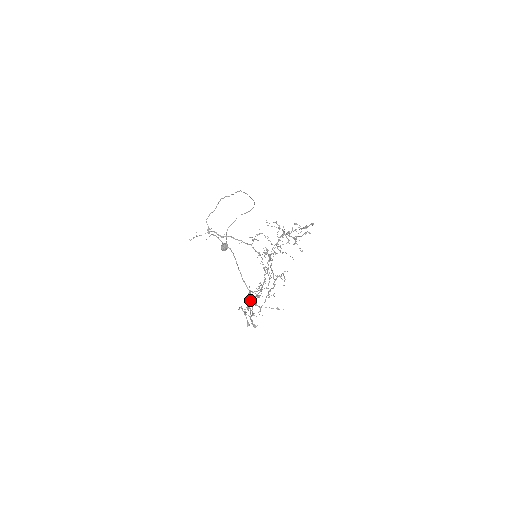
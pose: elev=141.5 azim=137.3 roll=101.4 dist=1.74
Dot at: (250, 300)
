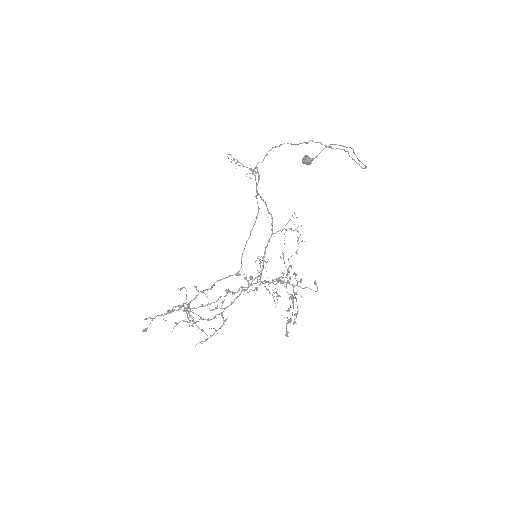
Dot at: (179, 306)
